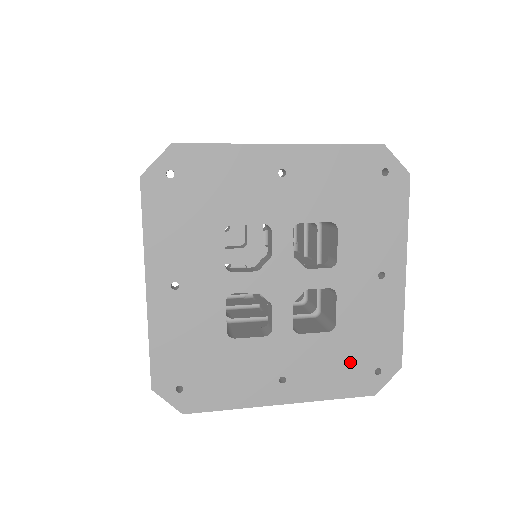
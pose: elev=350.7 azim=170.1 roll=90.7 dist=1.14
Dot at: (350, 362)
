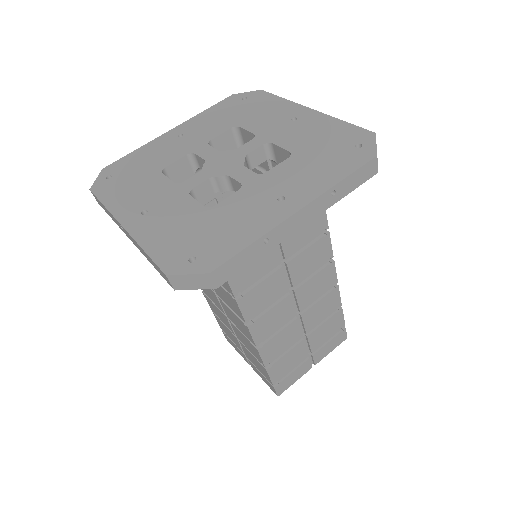
Dot at: (188, 236)
